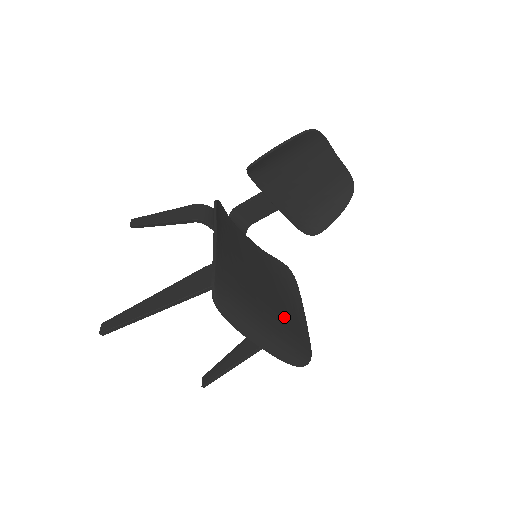
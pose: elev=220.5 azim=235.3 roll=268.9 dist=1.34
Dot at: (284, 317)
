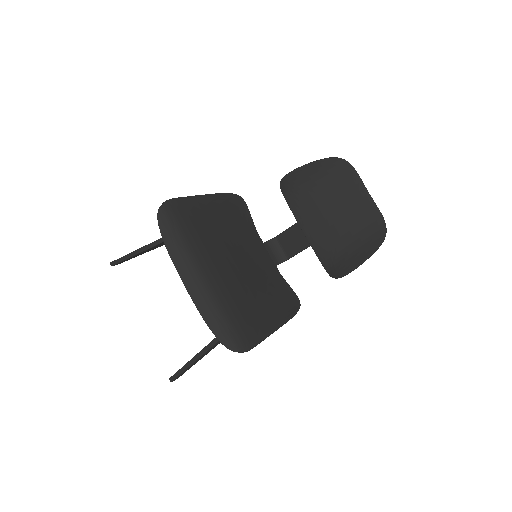
Dot at: (238, 296)
